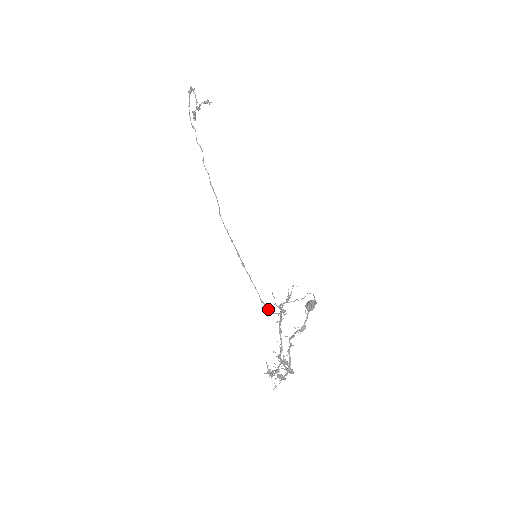
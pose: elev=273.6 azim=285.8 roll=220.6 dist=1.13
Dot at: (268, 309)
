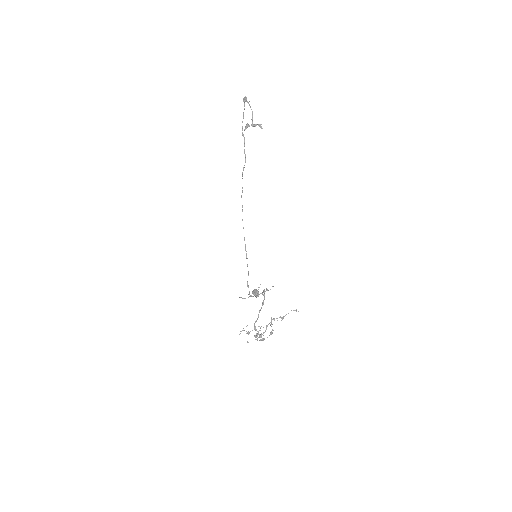
Dot at: occluded
